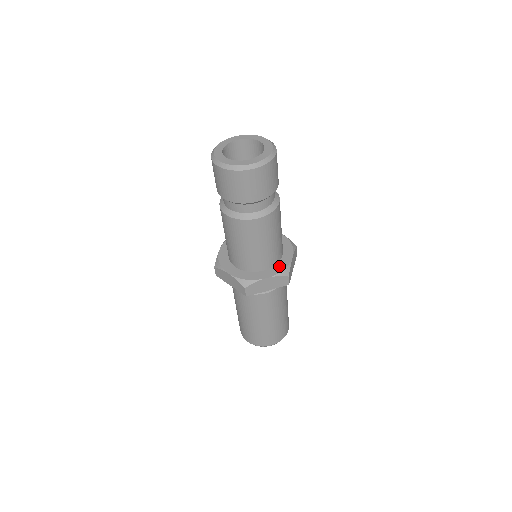
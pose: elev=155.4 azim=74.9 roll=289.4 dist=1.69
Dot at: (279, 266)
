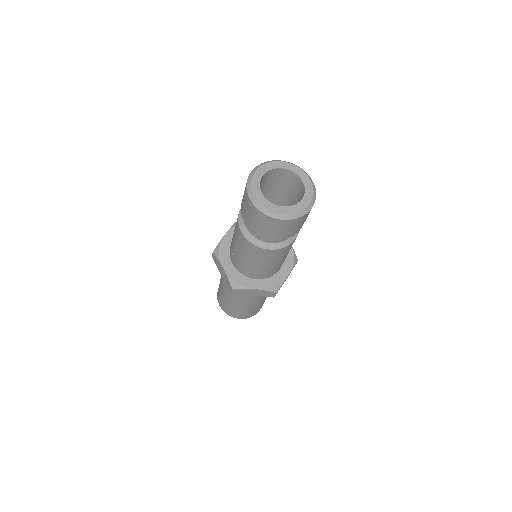
Dot at: (288, 257)
